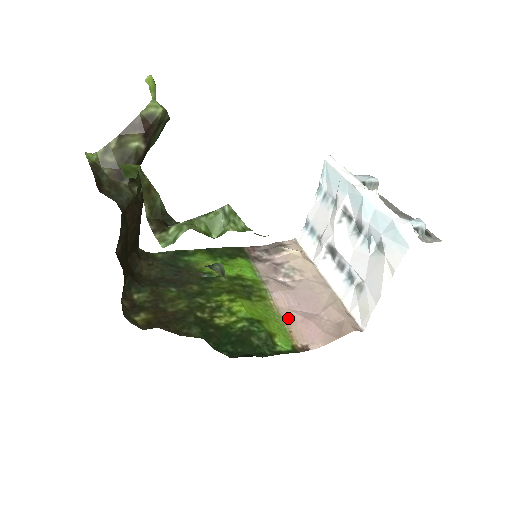
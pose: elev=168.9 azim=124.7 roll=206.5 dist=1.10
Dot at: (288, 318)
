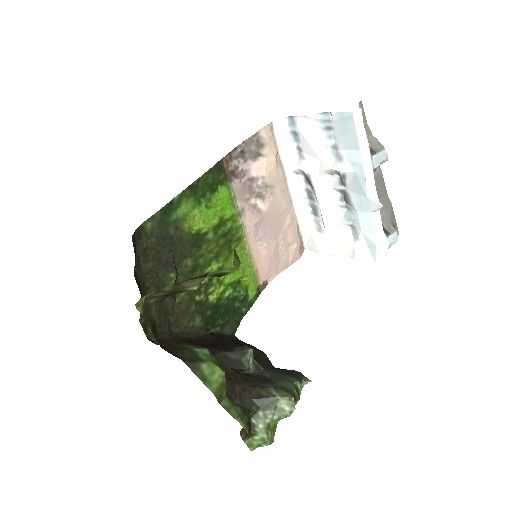
Dot at: (256, 255)
